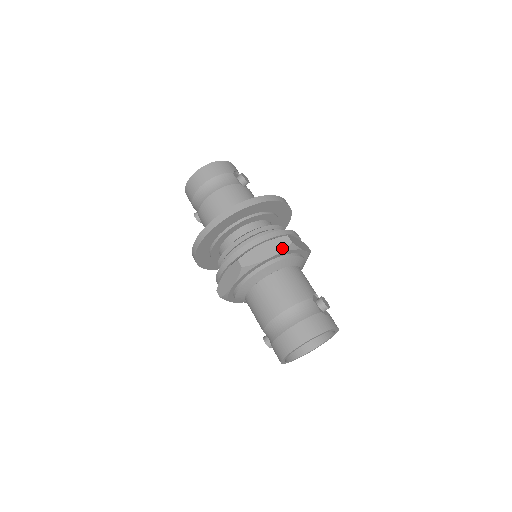
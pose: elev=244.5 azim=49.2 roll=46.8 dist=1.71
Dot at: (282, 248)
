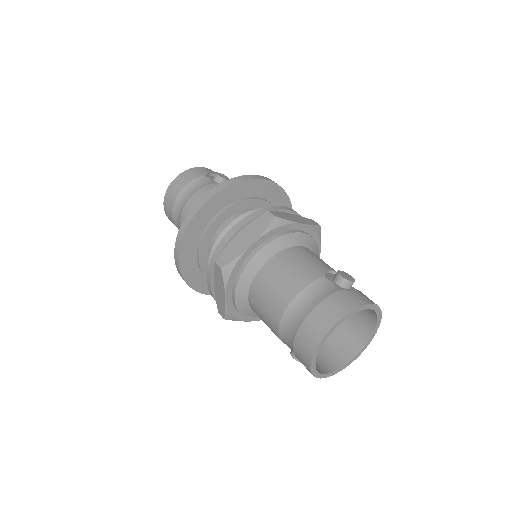
Dot at: (264, 228)
